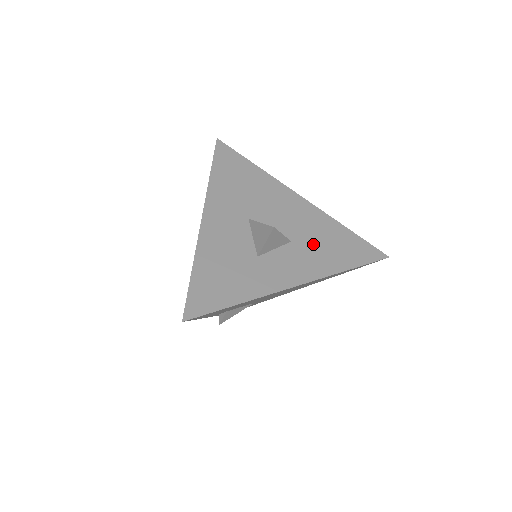
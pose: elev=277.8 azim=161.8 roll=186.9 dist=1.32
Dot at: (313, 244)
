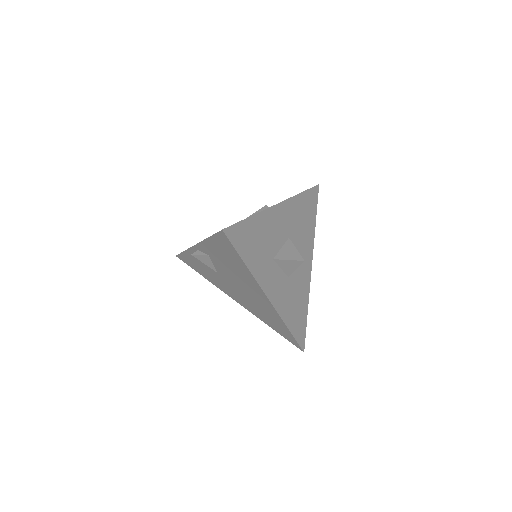
Dot at: (292, 294)
